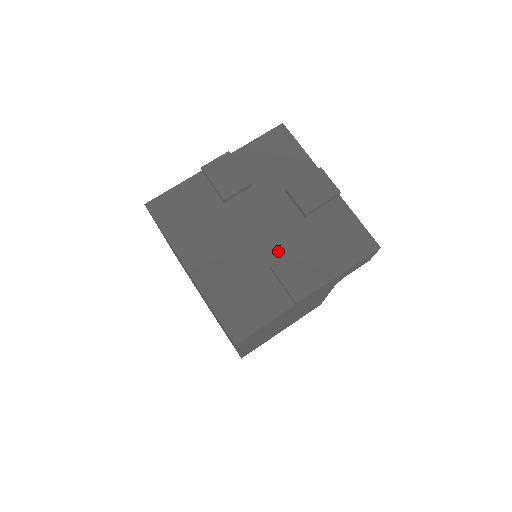
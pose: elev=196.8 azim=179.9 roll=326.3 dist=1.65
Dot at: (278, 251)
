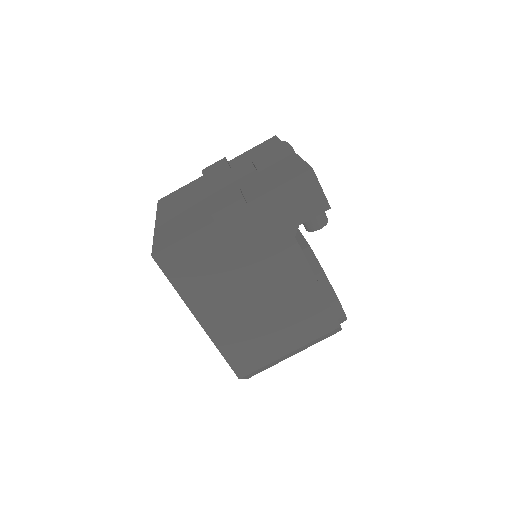
Dot at: occluded
